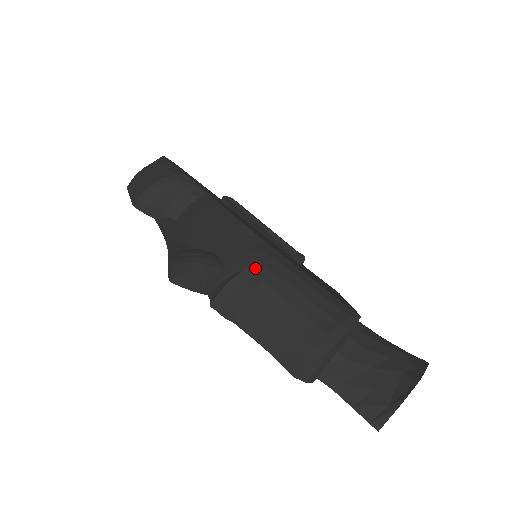
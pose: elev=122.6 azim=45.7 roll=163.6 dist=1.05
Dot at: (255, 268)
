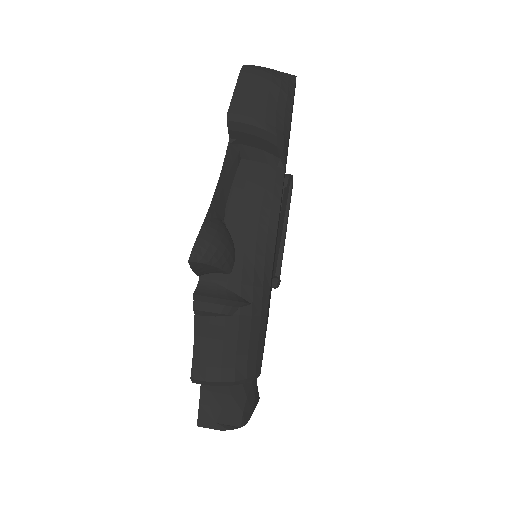
Dot at: (245, 304)
